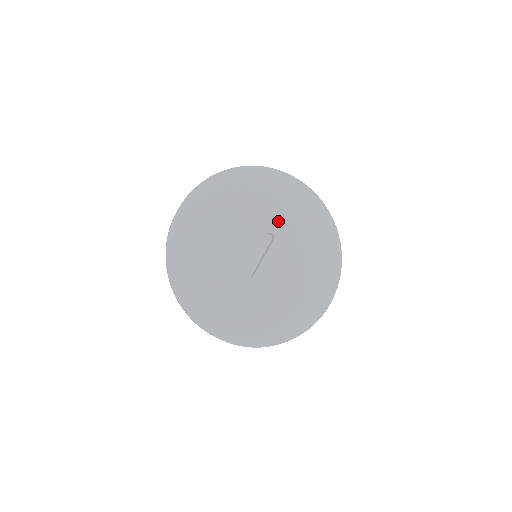
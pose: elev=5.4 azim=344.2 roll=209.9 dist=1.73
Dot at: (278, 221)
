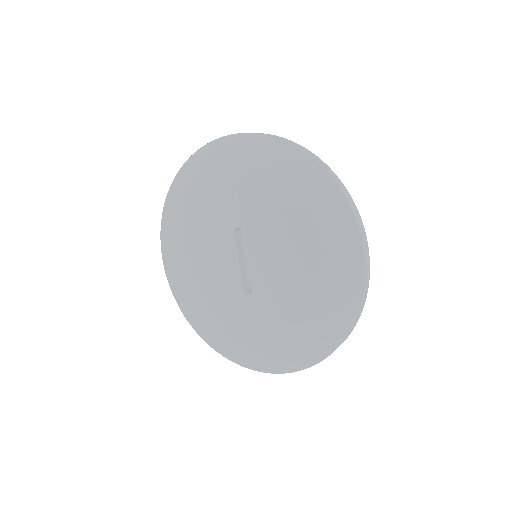
Dot at: (233, 209)
